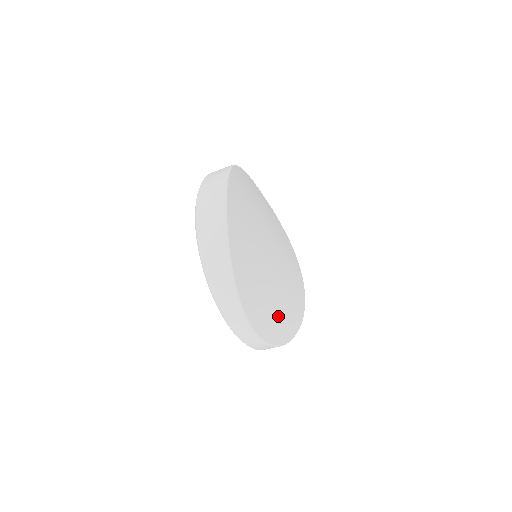
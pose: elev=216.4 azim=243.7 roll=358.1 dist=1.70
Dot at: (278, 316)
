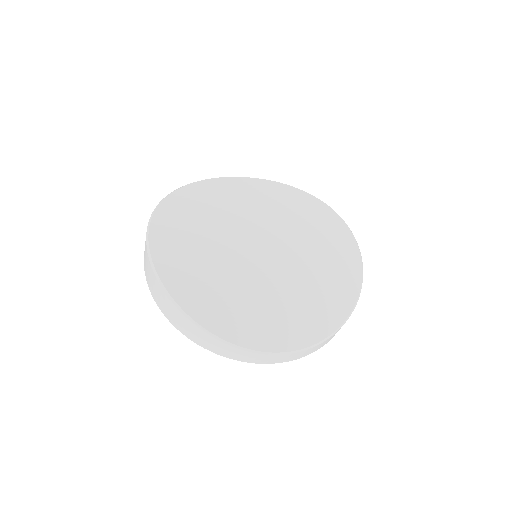
Dot at: (311, 304)
